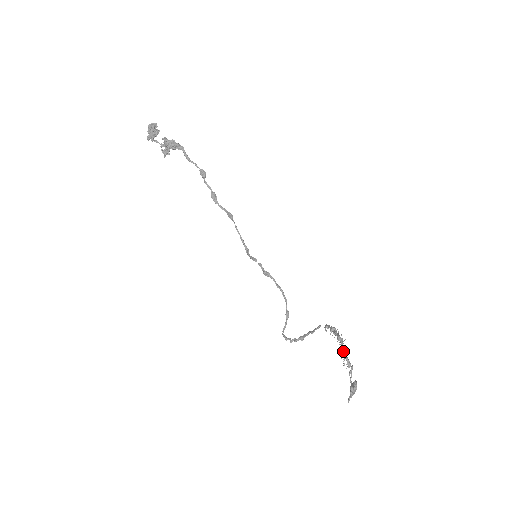
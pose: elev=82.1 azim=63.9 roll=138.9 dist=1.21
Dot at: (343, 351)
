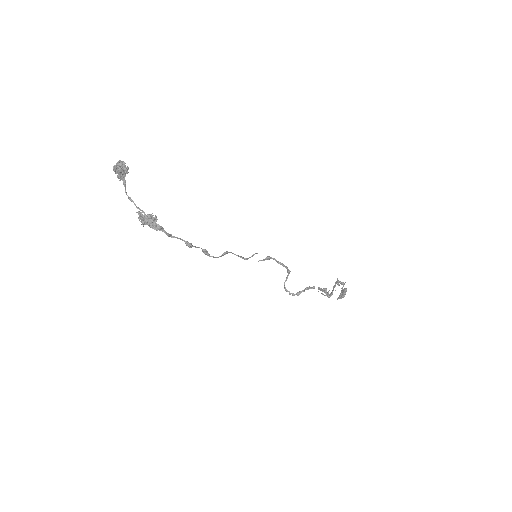
Dot at: occluded
